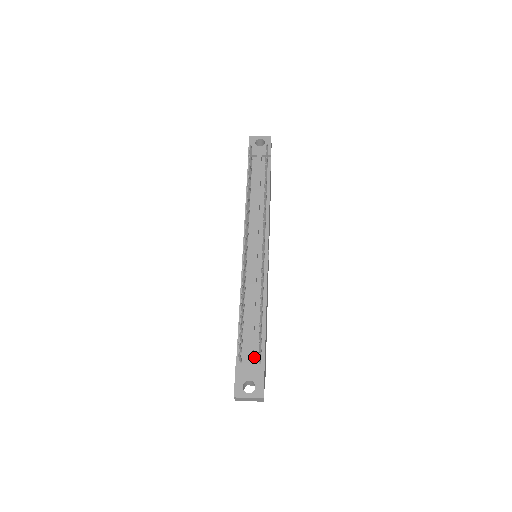
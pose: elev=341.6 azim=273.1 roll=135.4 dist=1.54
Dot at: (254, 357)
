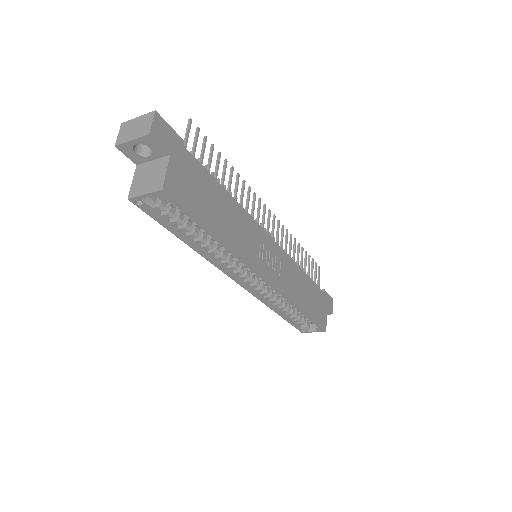
Dot at: occluded
